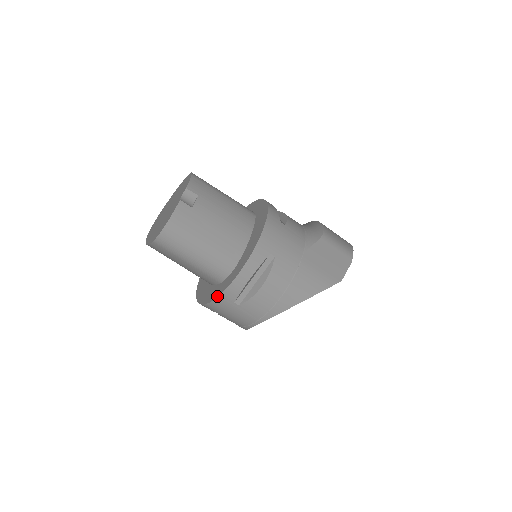
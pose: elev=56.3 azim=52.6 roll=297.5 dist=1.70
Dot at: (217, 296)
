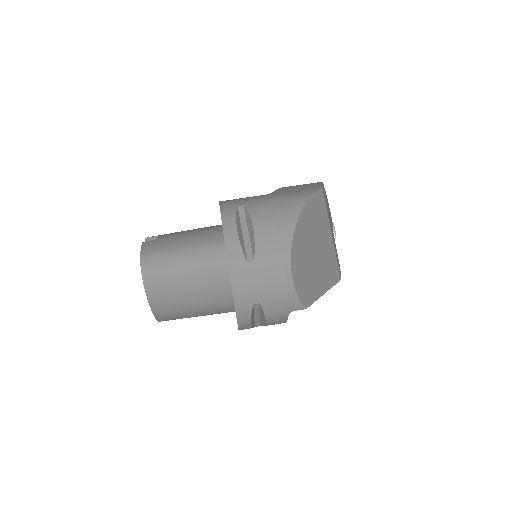
Dot at: occluded
